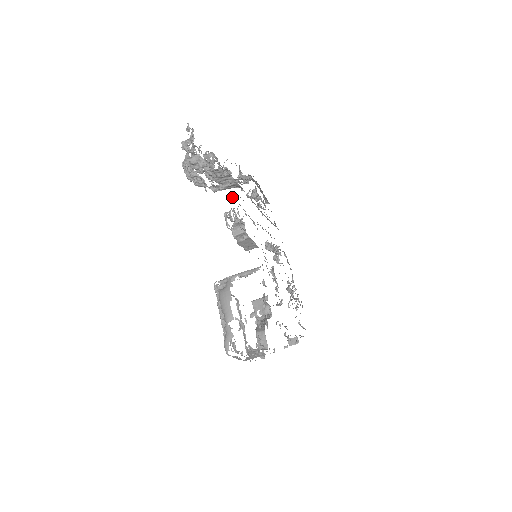
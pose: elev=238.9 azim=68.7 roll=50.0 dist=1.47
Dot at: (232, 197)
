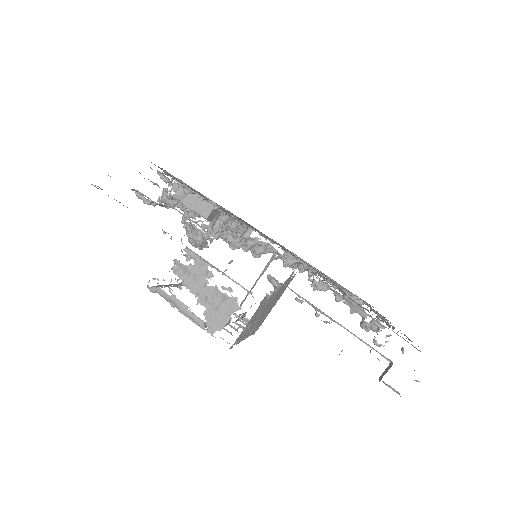
Dot at: occluded
